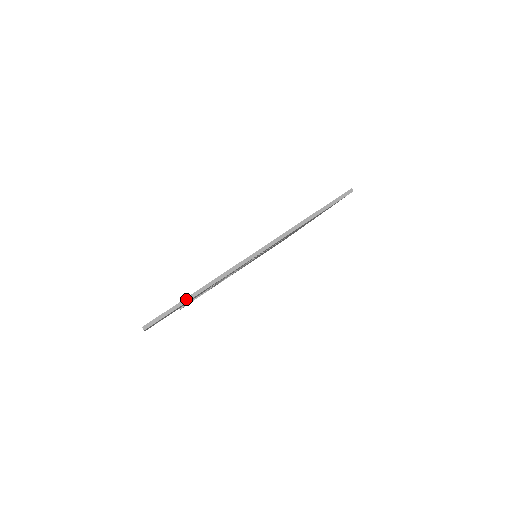
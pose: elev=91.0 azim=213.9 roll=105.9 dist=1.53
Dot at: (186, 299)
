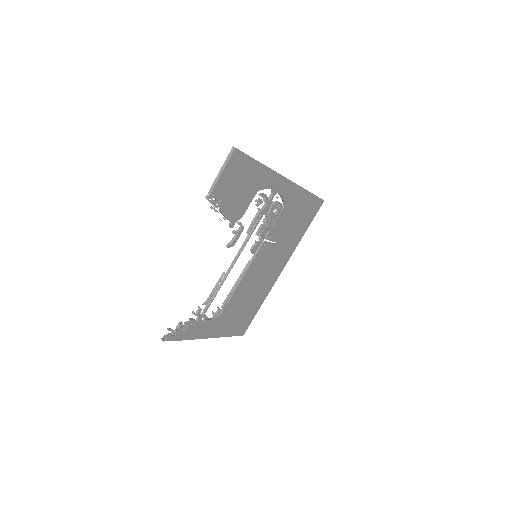
Dot at: (256, 160)
